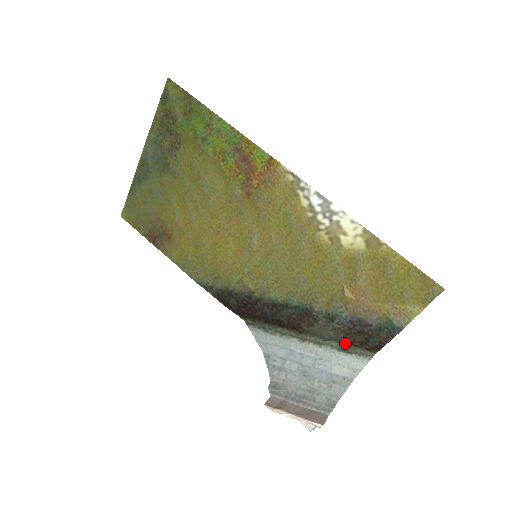
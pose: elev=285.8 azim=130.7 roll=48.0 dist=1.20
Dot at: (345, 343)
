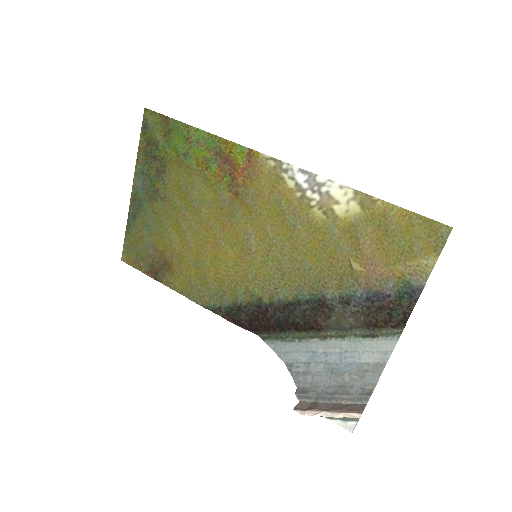
Dot at: (368, 328)
